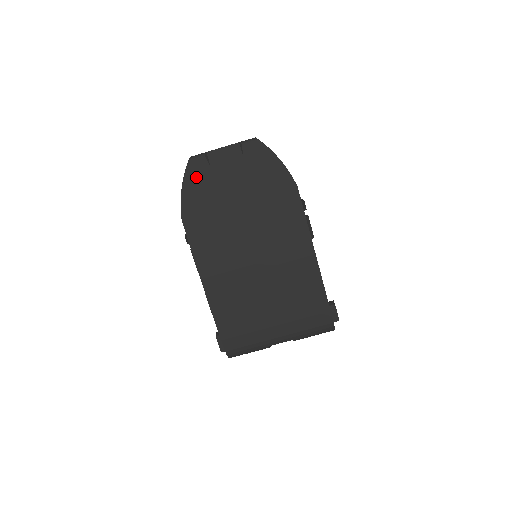
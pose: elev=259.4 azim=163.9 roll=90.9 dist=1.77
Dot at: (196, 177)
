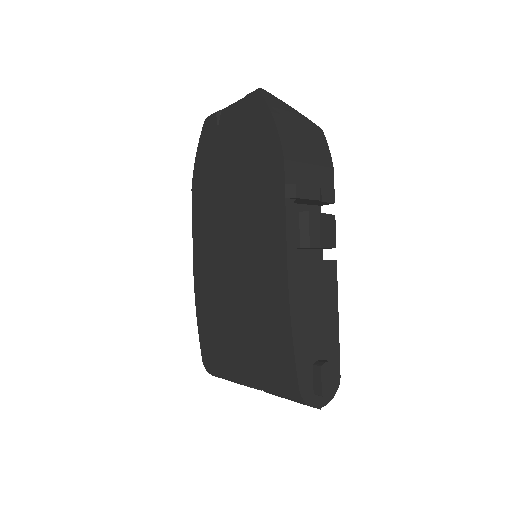
Dot at: (207, 140)
